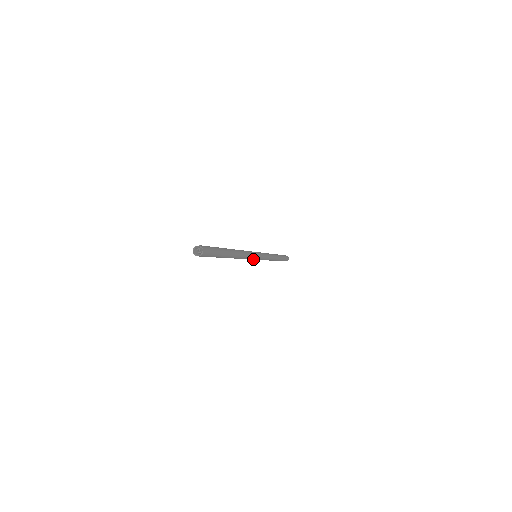
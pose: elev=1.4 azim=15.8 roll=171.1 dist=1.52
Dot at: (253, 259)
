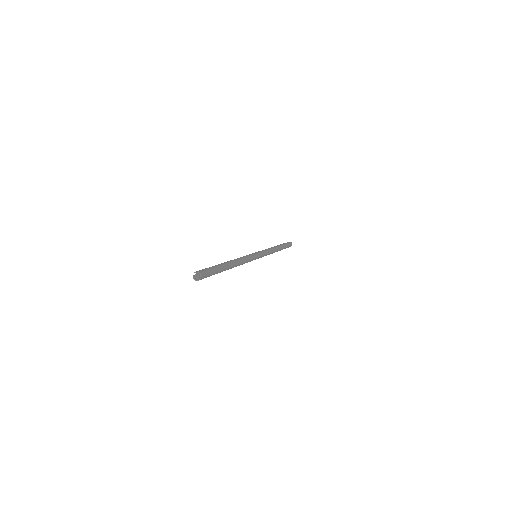
Dot at: (255, 259)
